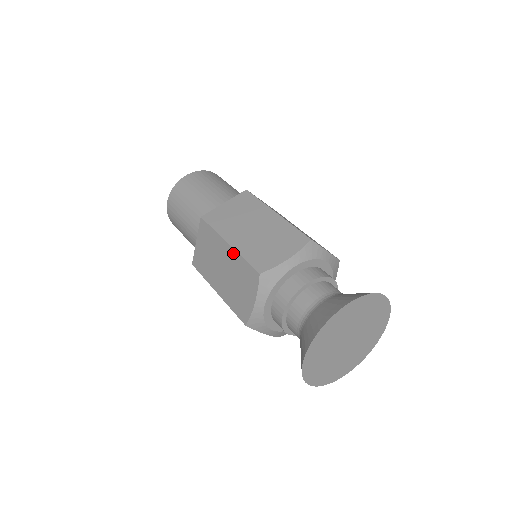
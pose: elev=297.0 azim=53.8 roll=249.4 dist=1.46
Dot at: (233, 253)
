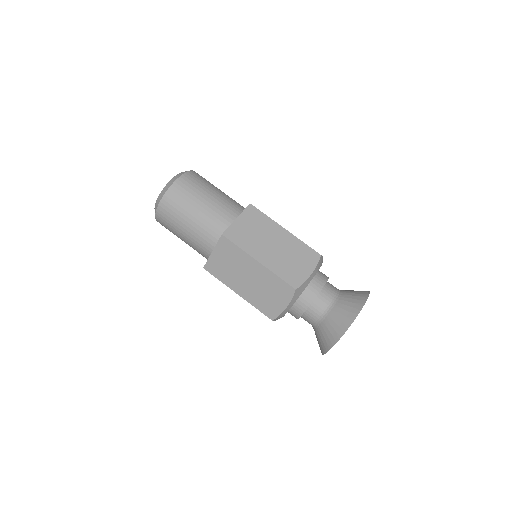
Dot at: (265, 270)
